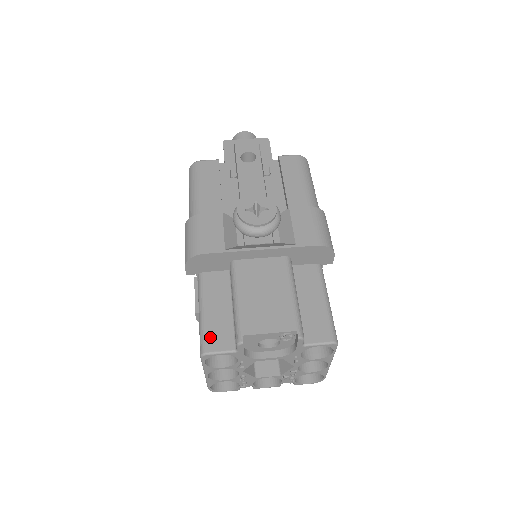
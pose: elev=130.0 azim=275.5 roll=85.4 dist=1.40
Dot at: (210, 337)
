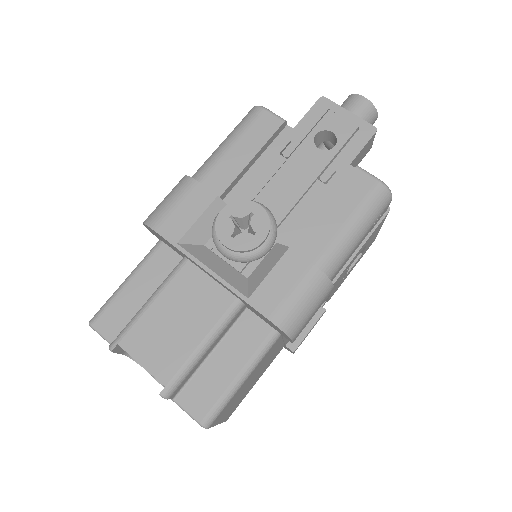
Dot at: (107, 314)
